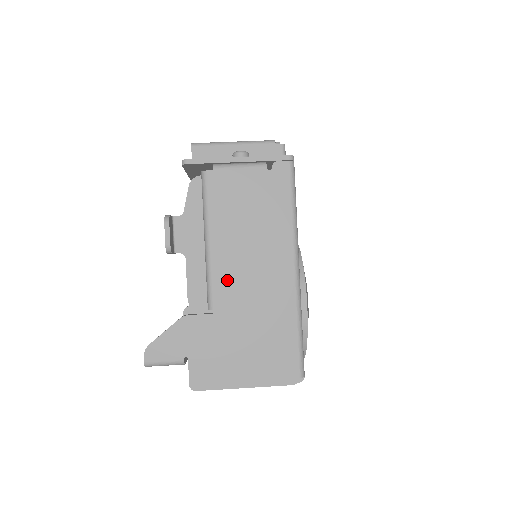
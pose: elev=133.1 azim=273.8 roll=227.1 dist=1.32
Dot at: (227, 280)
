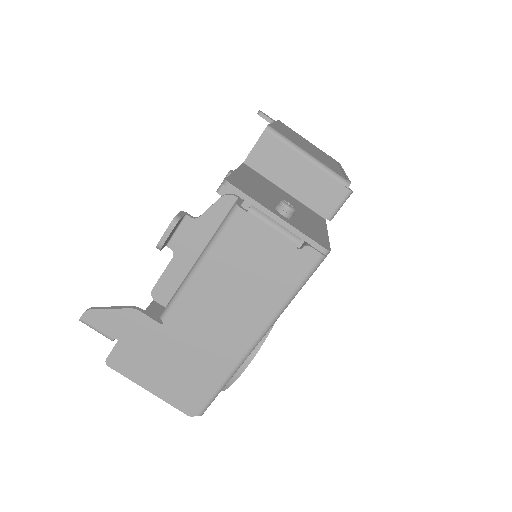
Dot at: (191, 309)
